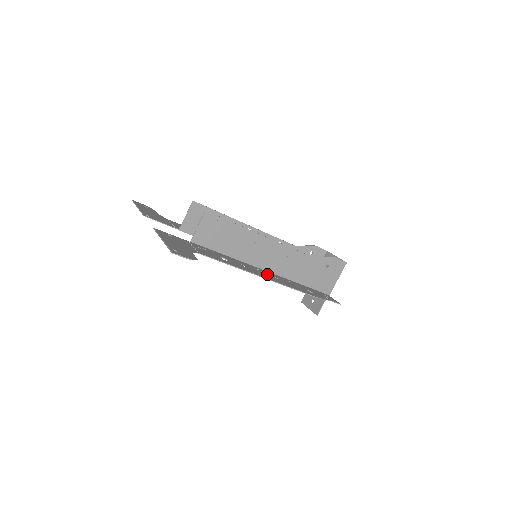
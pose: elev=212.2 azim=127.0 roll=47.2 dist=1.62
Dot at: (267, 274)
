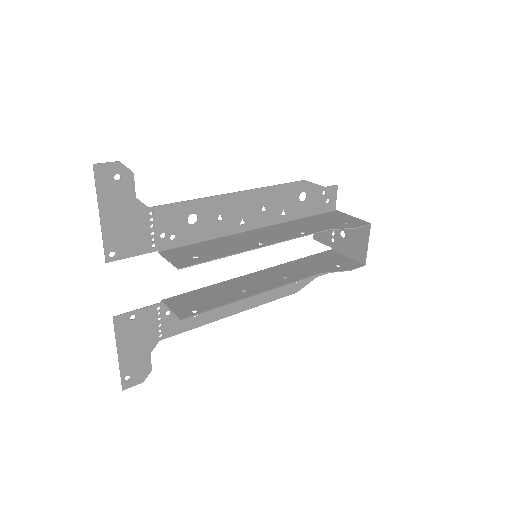
Dot at: occluded
